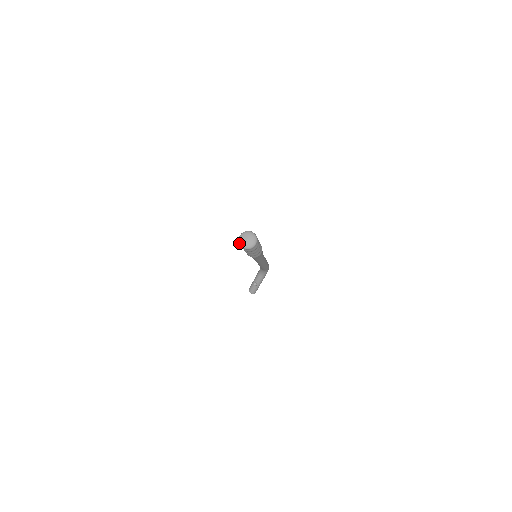
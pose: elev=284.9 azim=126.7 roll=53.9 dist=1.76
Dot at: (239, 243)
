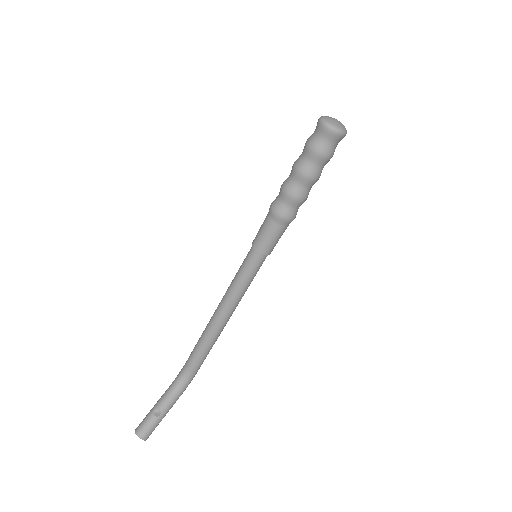
Dot at: (323, 121)
